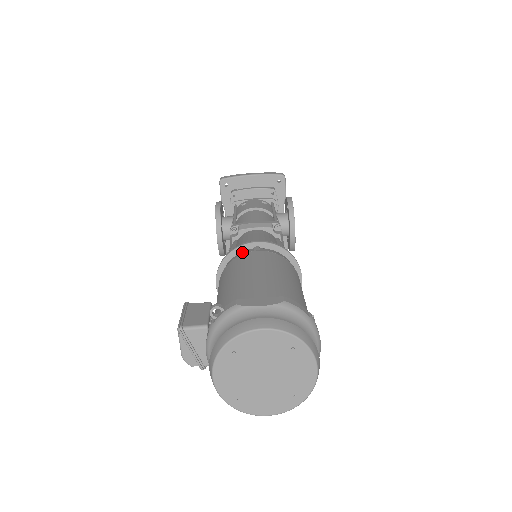
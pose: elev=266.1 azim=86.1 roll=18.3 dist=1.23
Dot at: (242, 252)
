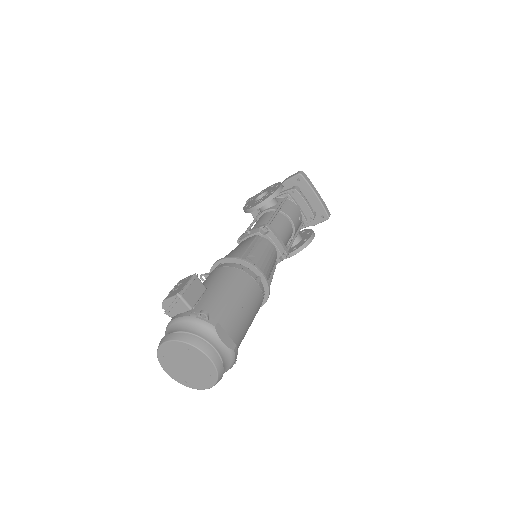
Dot at: (251, 271)
